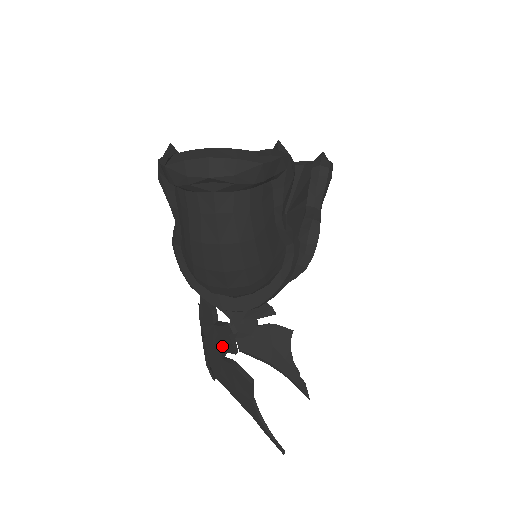
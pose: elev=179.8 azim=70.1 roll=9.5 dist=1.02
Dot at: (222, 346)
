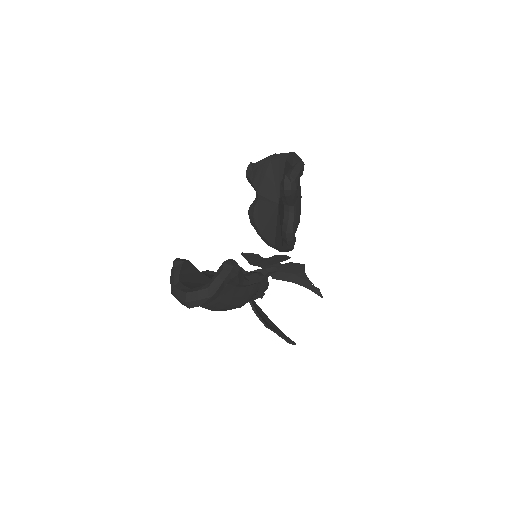
Dot at: occluded
